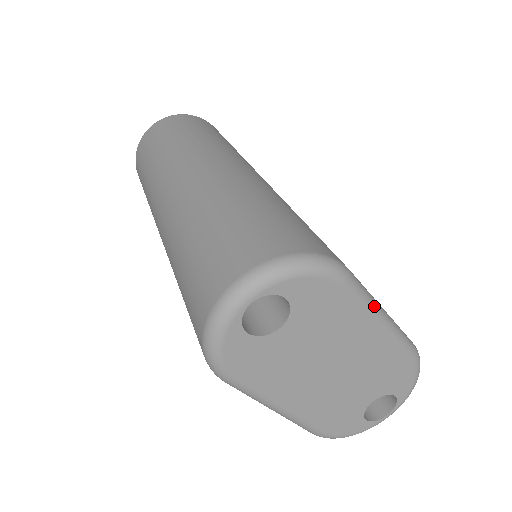
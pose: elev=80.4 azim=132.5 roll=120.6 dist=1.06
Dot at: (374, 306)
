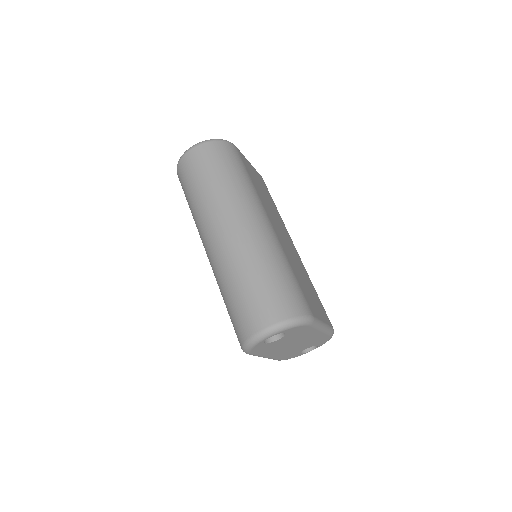
Dot at: (320, 326)
